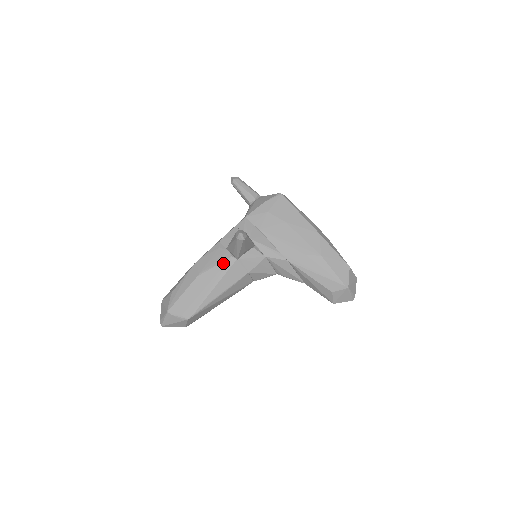
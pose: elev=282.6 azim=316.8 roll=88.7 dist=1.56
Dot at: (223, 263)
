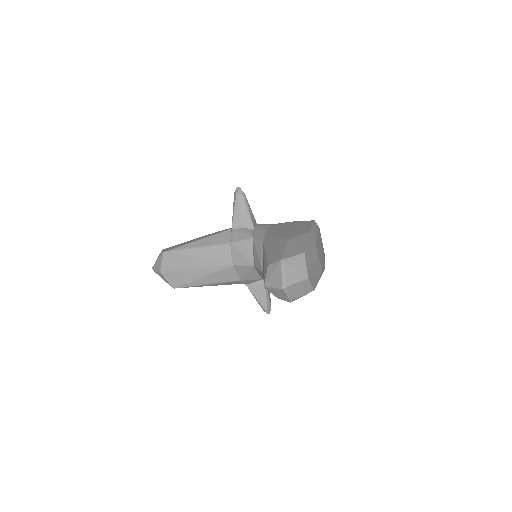
Dot at: (222, 230)
